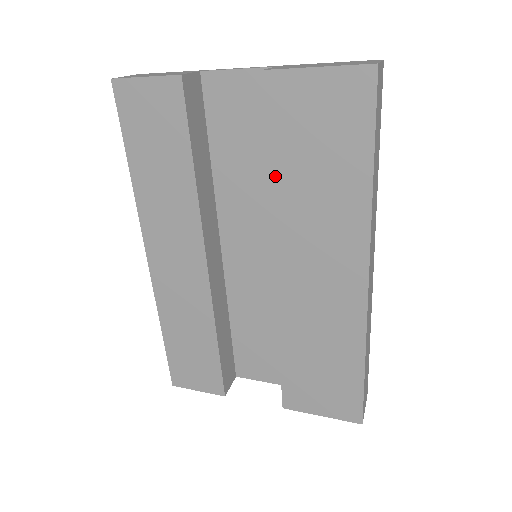
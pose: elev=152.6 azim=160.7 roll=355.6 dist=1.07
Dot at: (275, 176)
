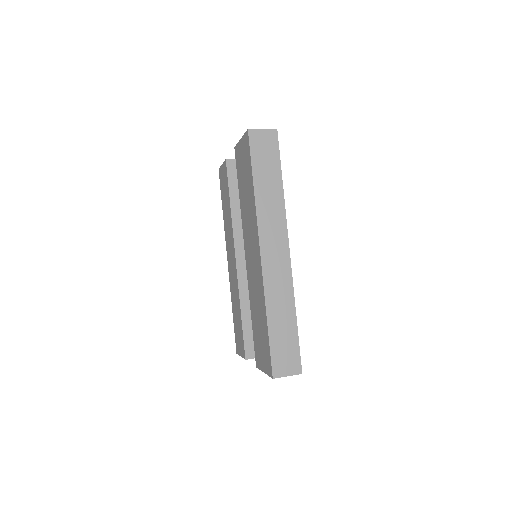
Dot at: (240, 199)
